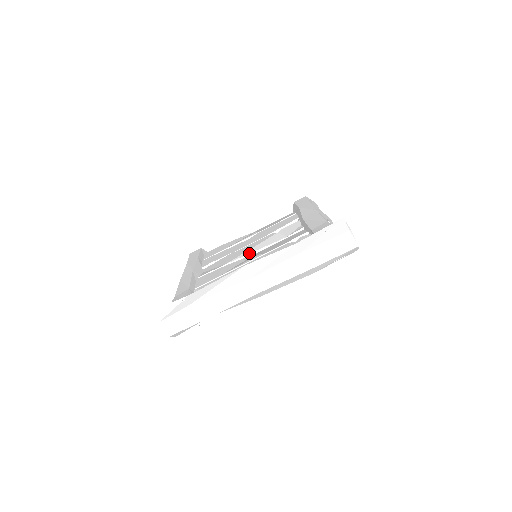
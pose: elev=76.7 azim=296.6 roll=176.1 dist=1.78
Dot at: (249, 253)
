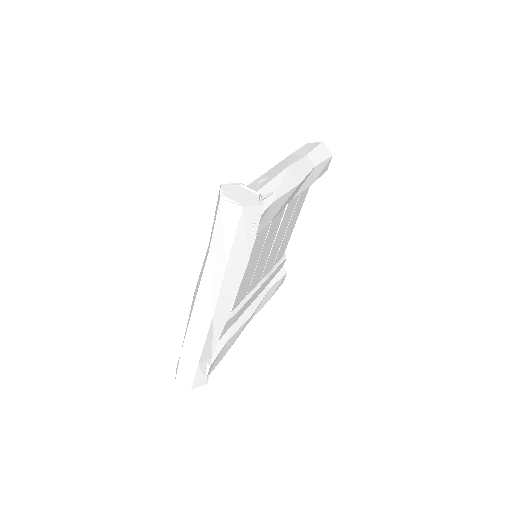
Dot at: occluded
